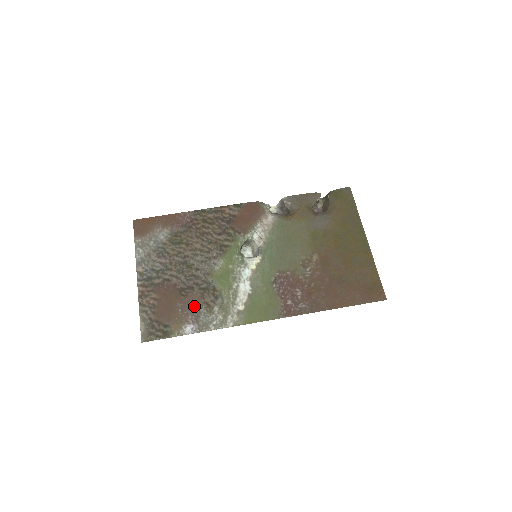
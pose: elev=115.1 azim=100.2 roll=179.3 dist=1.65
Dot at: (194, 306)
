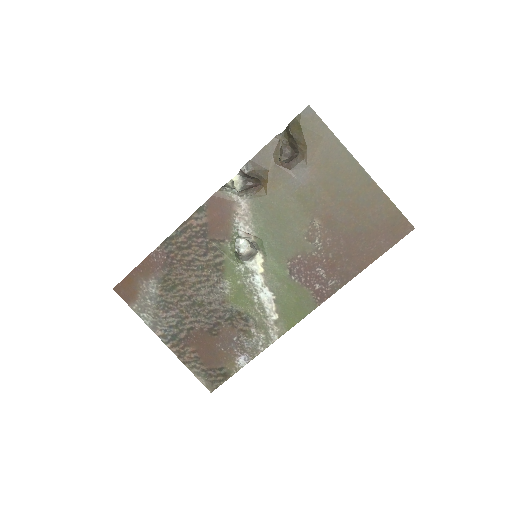
Dot at: (232, 339)
